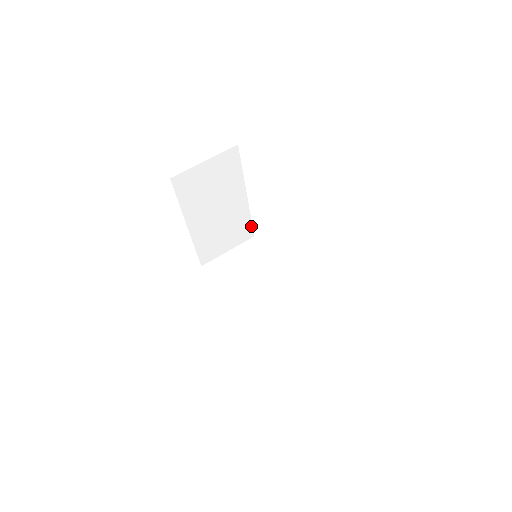
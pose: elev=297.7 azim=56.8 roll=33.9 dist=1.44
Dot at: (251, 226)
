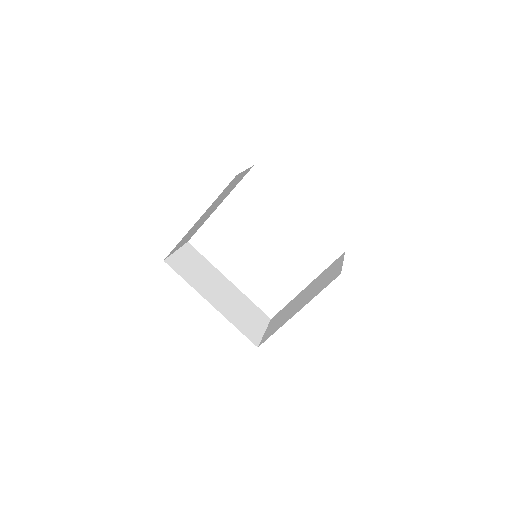
Dot at: (195, 232)
